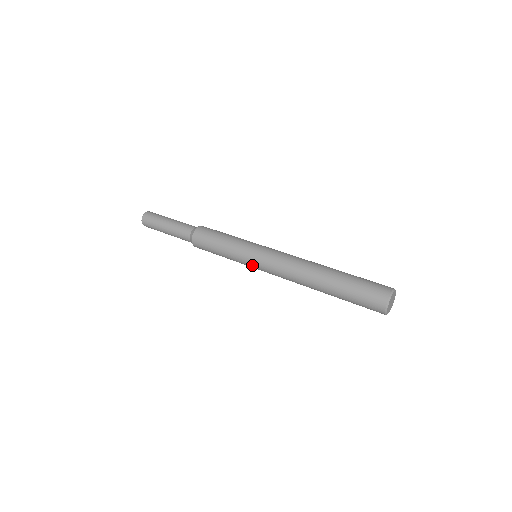
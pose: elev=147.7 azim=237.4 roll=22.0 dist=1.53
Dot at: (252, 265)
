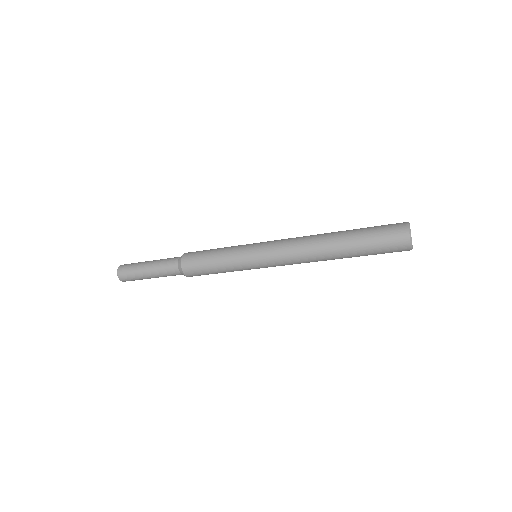
Dot at: (255, 260)
